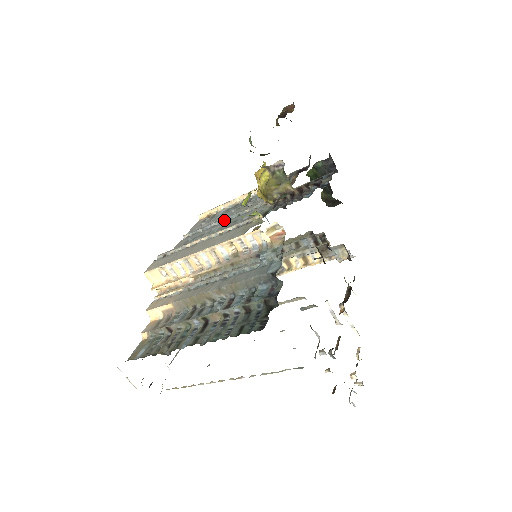
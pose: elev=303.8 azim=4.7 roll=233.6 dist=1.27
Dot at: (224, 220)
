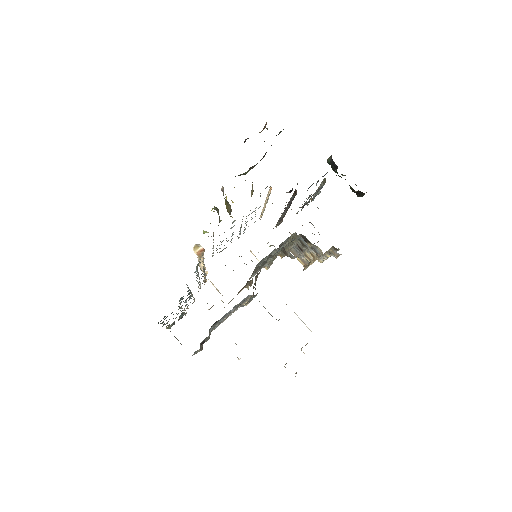
Dot at: (241, 227)
